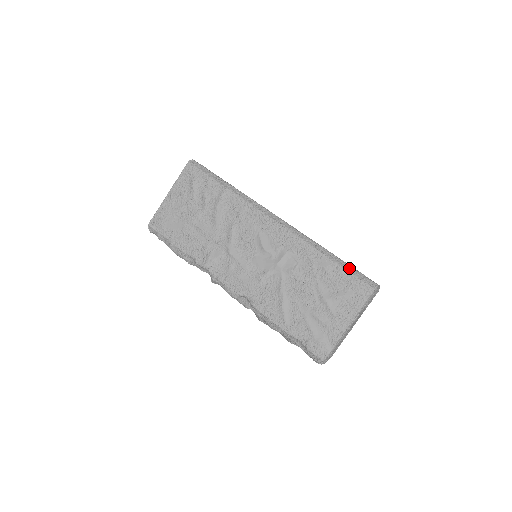
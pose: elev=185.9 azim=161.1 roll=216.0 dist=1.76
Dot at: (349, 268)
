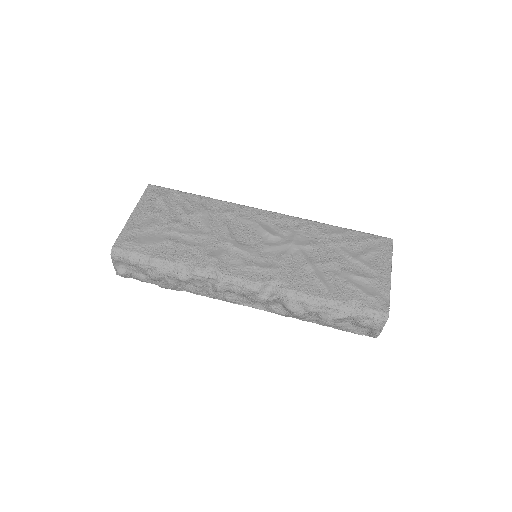
Dot at: (360, 231)
